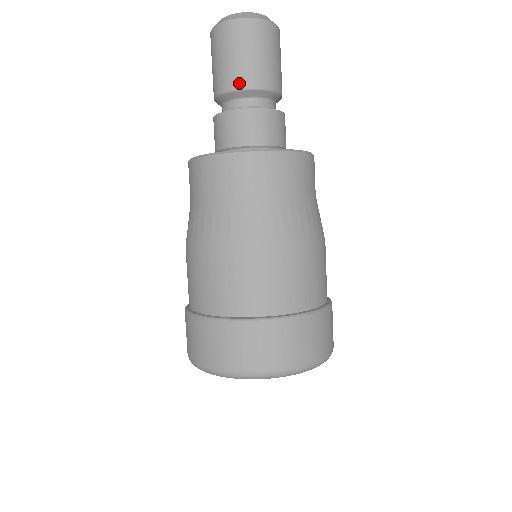
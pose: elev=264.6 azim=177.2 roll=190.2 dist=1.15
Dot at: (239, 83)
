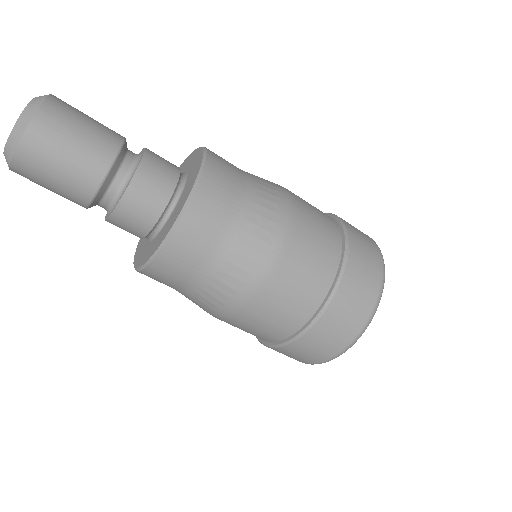
Dot at: (80, 205)
